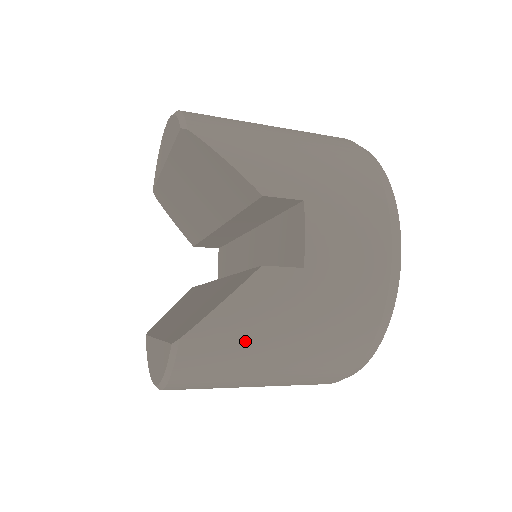
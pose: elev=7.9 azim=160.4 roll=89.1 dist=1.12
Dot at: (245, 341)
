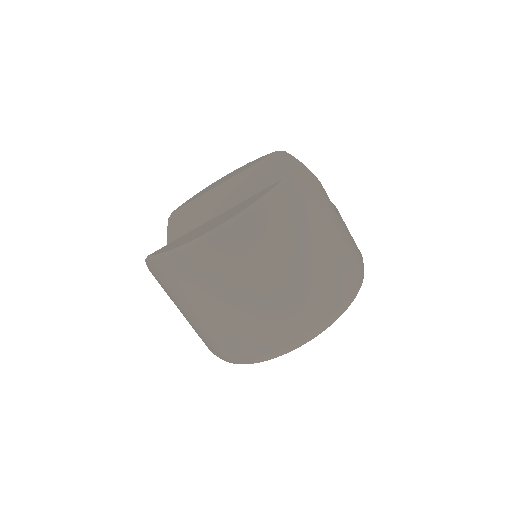
Dot at: (312, 215)
